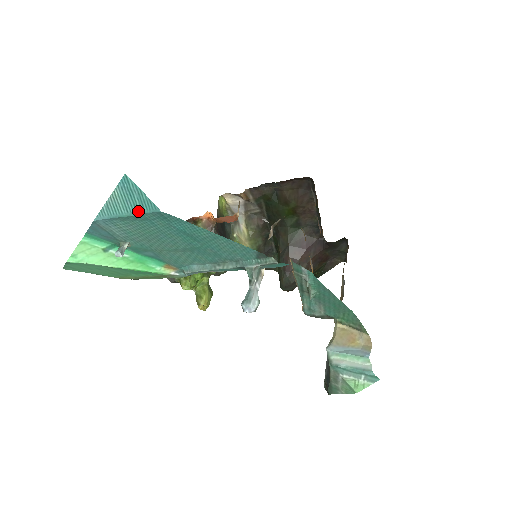
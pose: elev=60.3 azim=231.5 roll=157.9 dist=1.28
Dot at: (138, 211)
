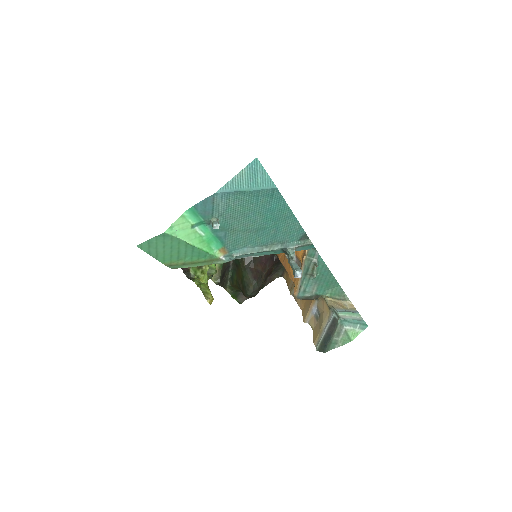
Dot at: (257, 187)
